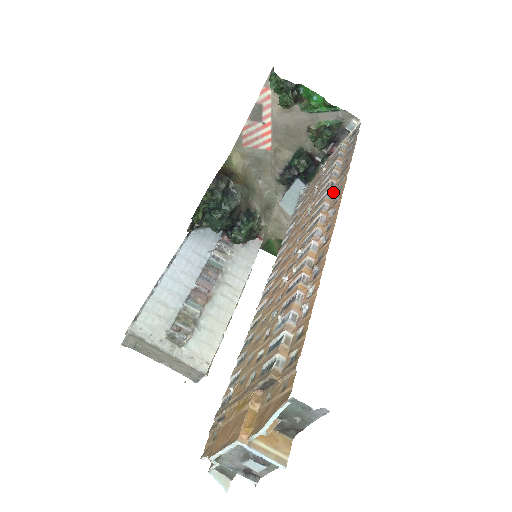
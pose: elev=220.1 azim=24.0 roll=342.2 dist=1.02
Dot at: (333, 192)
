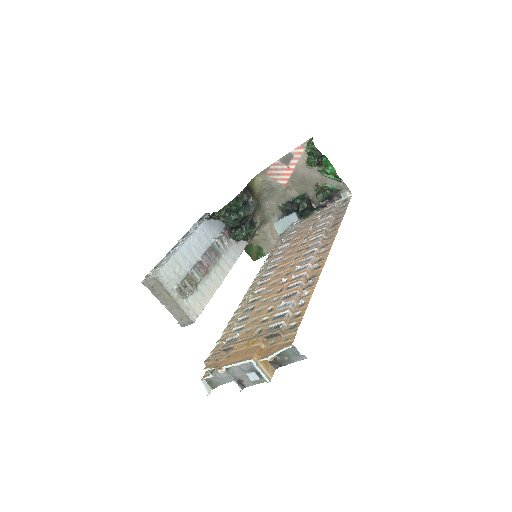
Dot at: (325, 236)
